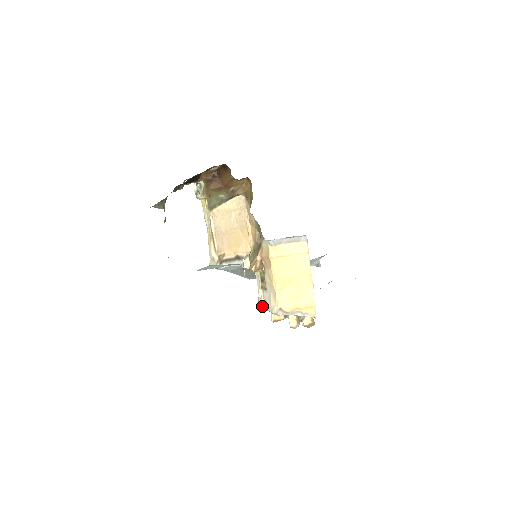
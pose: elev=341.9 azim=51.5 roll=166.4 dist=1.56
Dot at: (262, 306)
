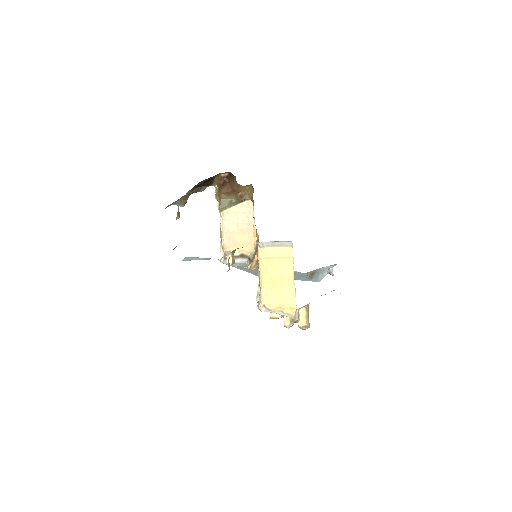
Dot at: (257, 302)
